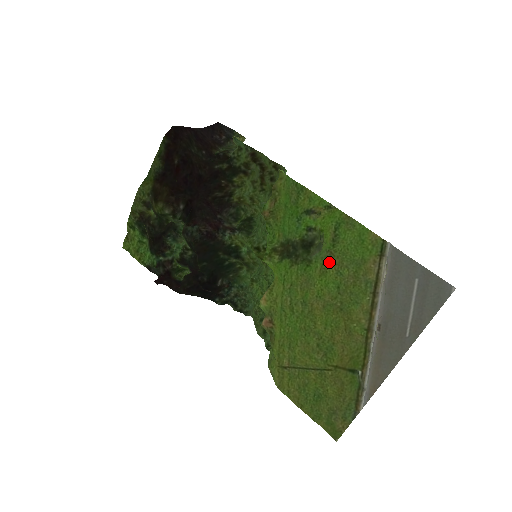
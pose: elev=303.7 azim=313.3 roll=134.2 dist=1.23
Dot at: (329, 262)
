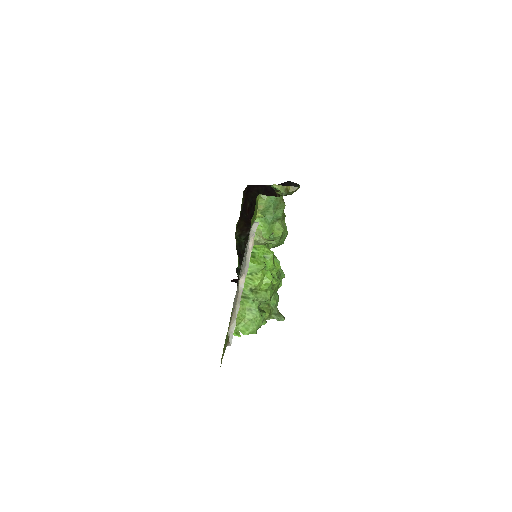
Dot at: occluded
